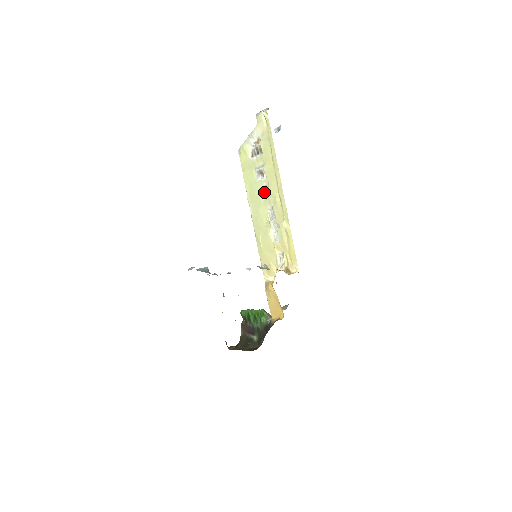
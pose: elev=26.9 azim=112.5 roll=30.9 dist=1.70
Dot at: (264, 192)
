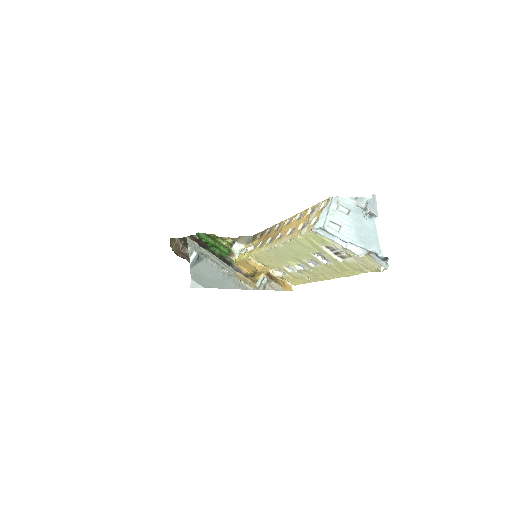
Dot at: (310, 260)
